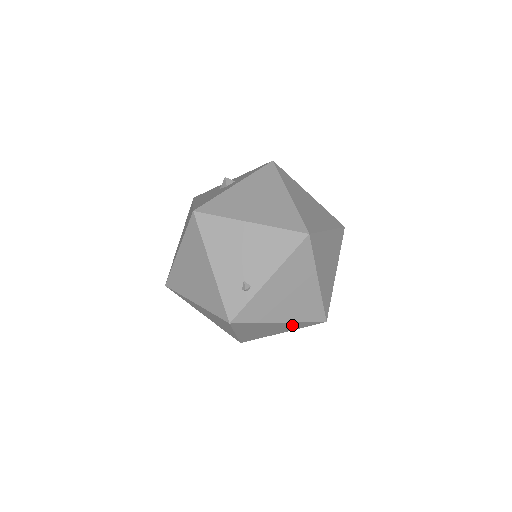
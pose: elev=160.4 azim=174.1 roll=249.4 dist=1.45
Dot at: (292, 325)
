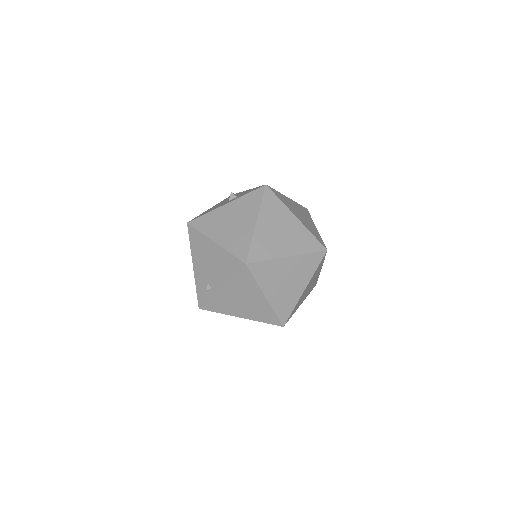
Dot at: occluded
